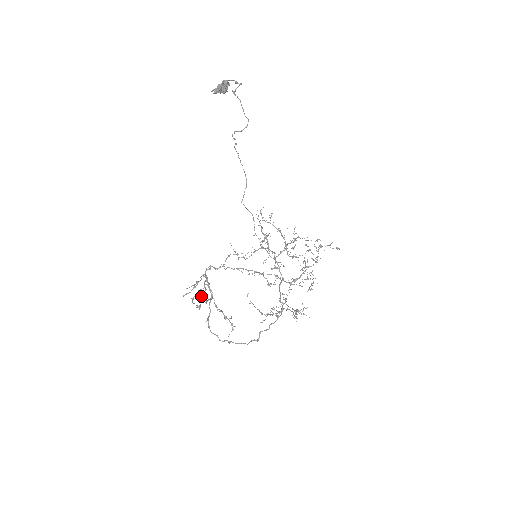
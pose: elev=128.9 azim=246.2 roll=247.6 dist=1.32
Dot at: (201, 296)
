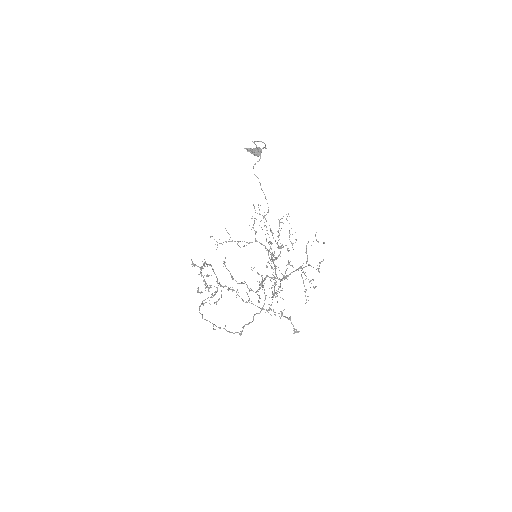
Dot at: occluded
